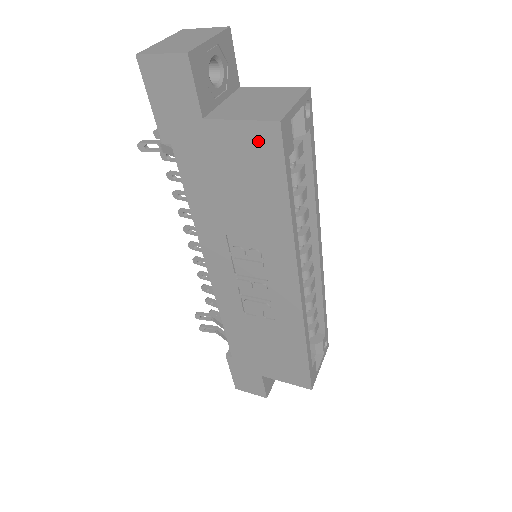
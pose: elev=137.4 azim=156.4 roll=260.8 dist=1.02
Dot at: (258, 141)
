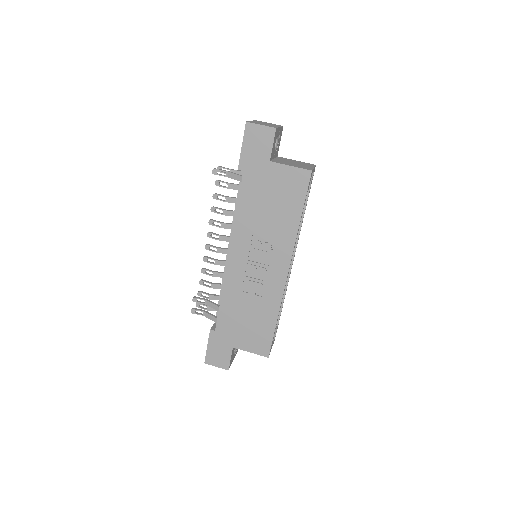
Dot at: (296, 178)
